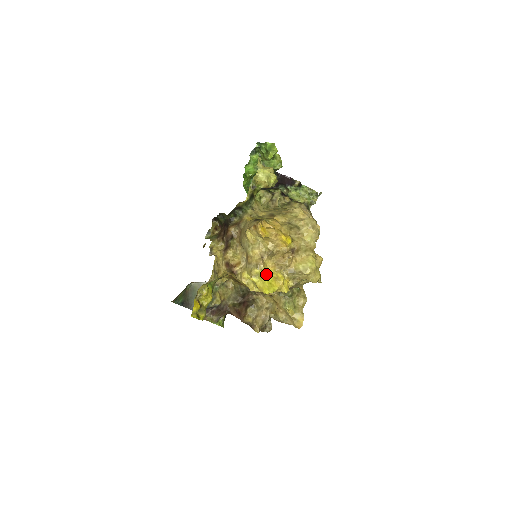
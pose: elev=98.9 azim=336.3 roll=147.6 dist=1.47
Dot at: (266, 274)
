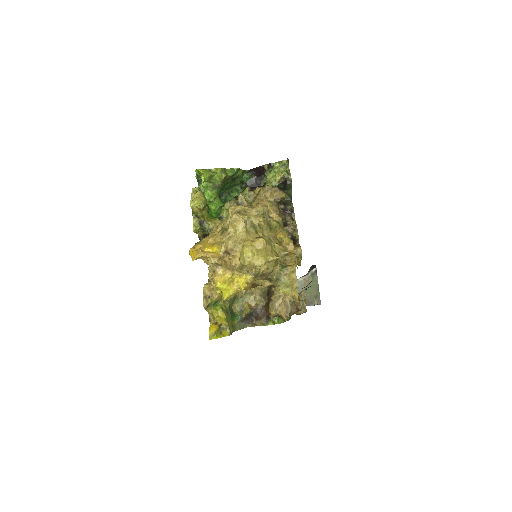
Dot at: (221, 283)
